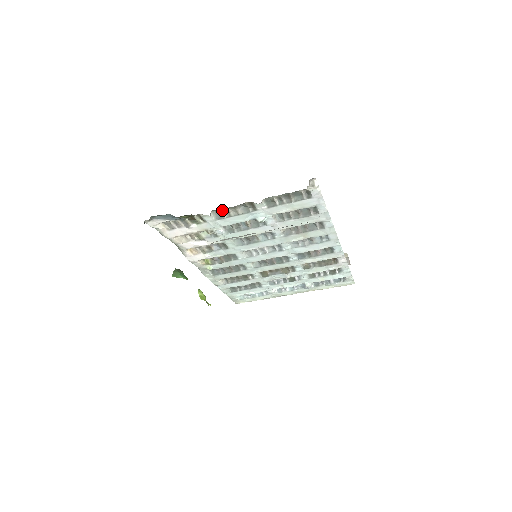
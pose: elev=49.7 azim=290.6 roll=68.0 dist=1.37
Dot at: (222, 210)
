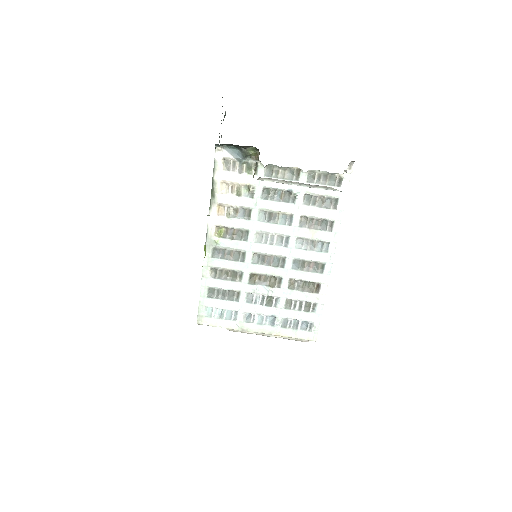
Dot at: (275, 168)
